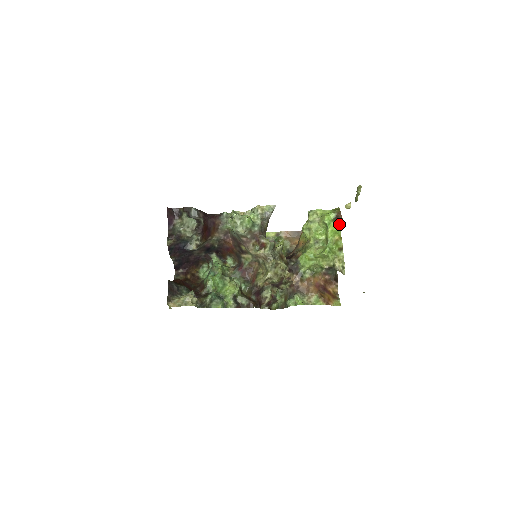
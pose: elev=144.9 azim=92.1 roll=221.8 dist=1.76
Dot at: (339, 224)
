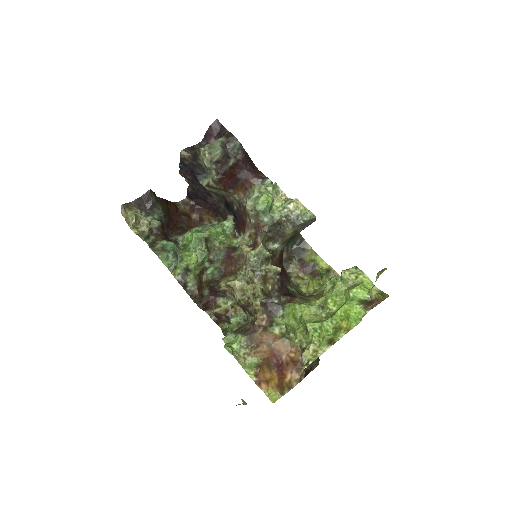
Dot at: (360, 311)
